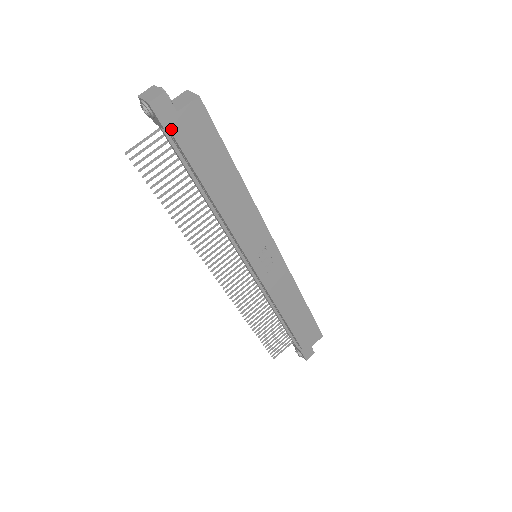
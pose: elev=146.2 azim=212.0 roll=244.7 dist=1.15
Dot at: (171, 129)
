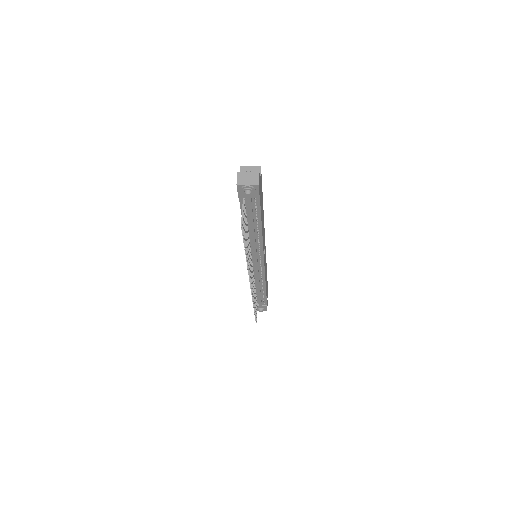
Dot at: occluded
